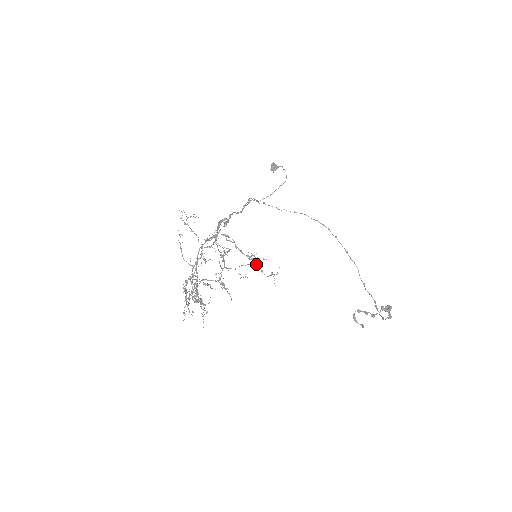
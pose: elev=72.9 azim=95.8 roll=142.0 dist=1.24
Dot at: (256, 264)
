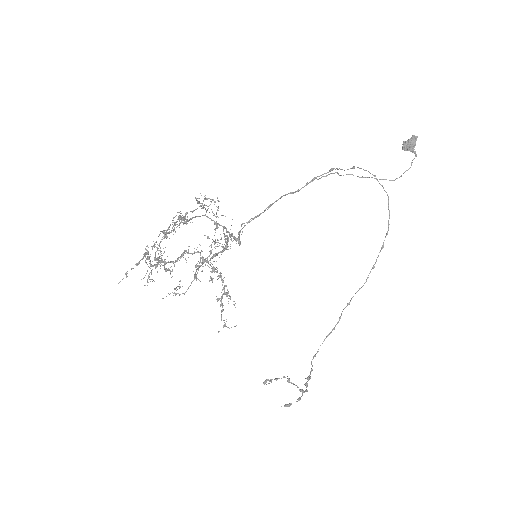
Dot at: (222, 304)
